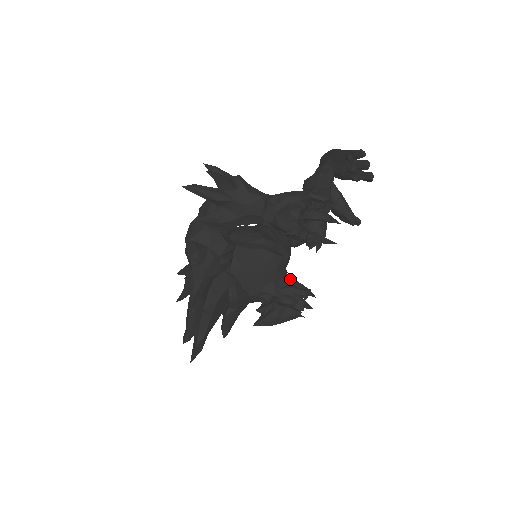
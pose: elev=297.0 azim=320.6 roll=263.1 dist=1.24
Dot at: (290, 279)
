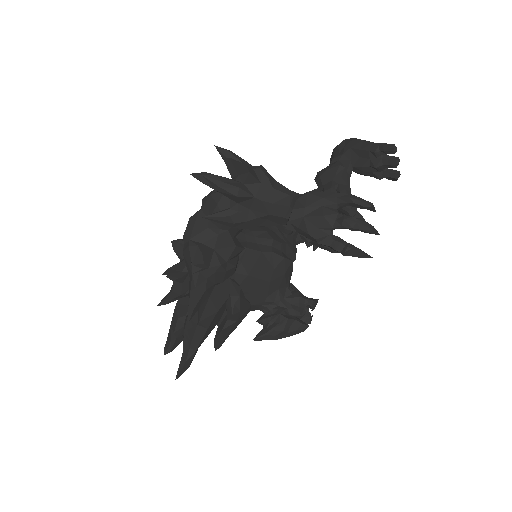
Dot at: occluded
